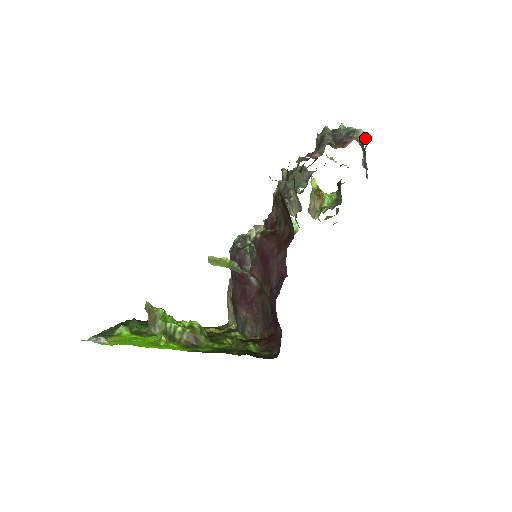
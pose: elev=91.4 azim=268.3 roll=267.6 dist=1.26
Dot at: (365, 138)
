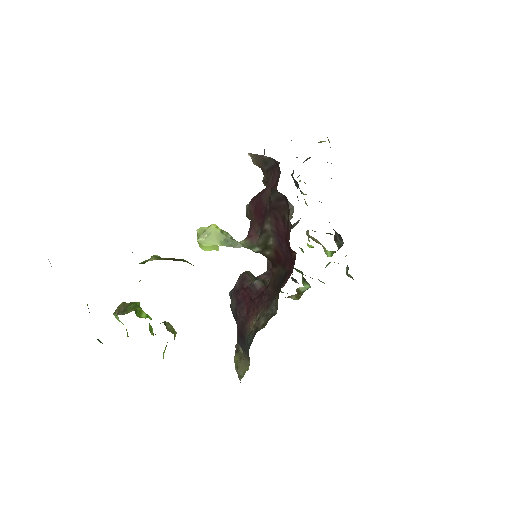
Dot at: occluded
